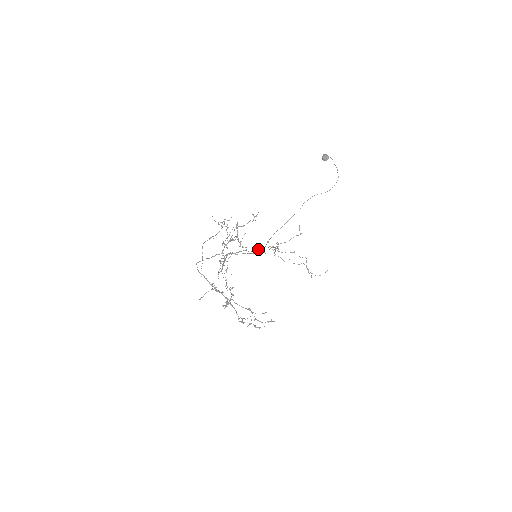
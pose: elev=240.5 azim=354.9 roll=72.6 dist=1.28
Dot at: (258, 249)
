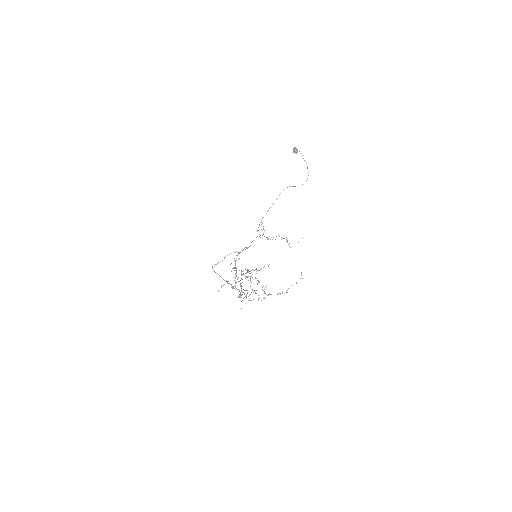
Dot at: (252, 241)
